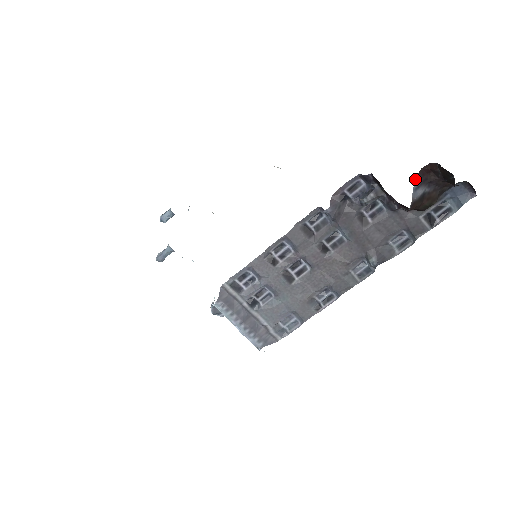
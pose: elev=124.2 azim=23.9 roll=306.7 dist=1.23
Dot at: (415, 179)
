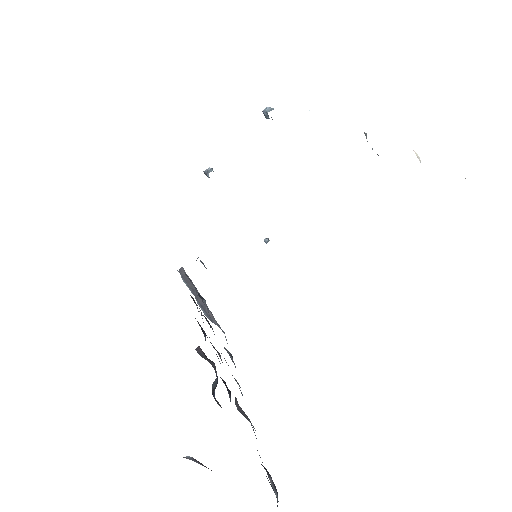
Dot at: occluded
